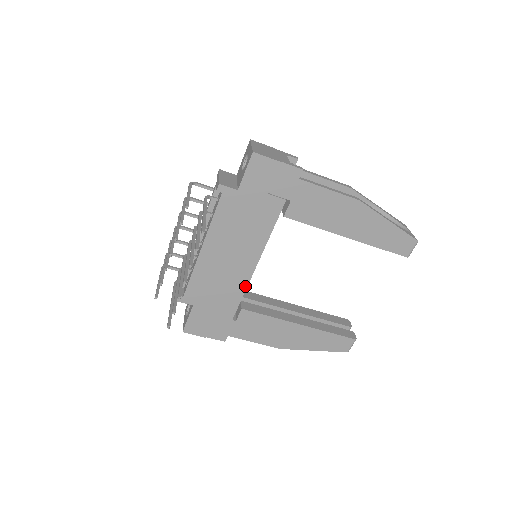
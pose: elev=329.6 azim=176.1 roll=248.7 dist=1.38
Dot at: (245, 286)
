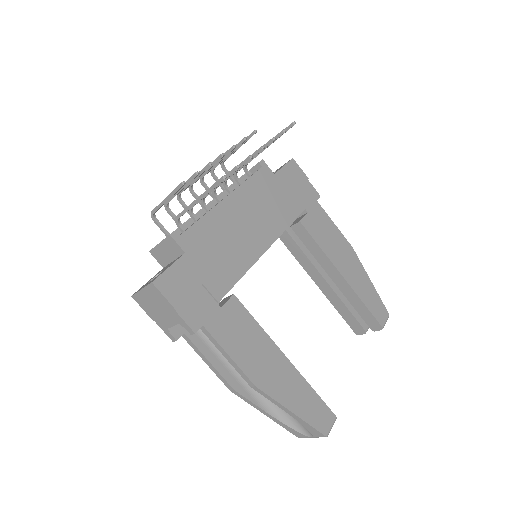
Dot at: (249, 266)
